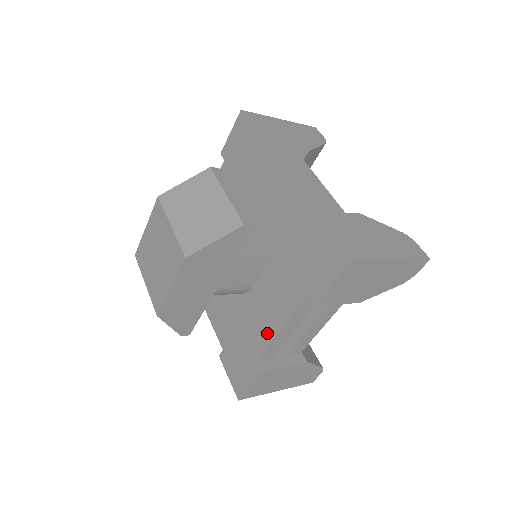
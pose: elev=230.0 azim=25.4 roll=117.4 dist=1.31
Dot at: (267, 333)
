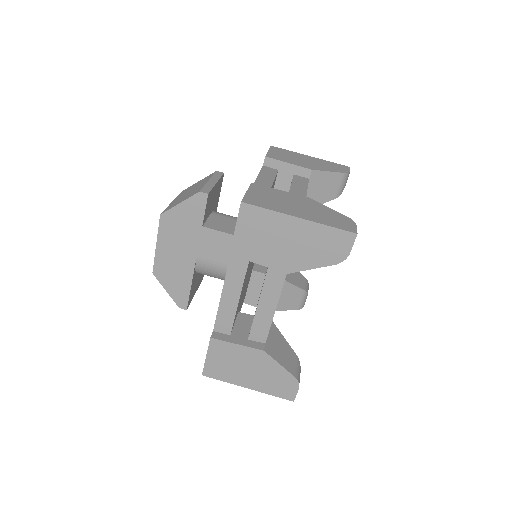
Dot at: occluded
